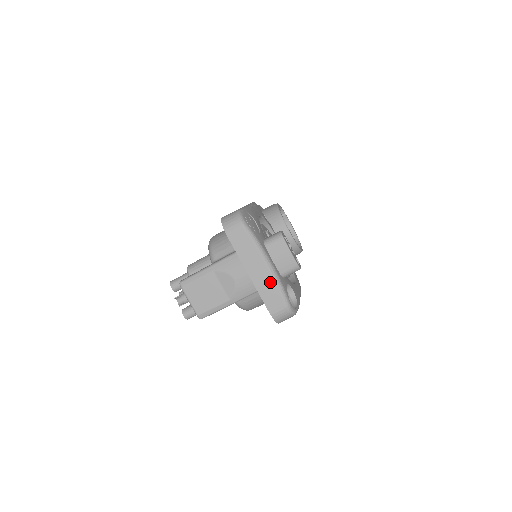
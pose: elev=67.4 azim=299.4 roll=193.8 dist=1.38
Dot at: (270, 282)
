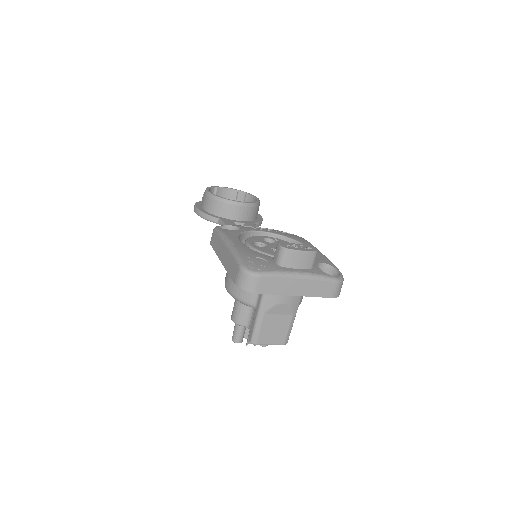
Dot at: (312, 283)
